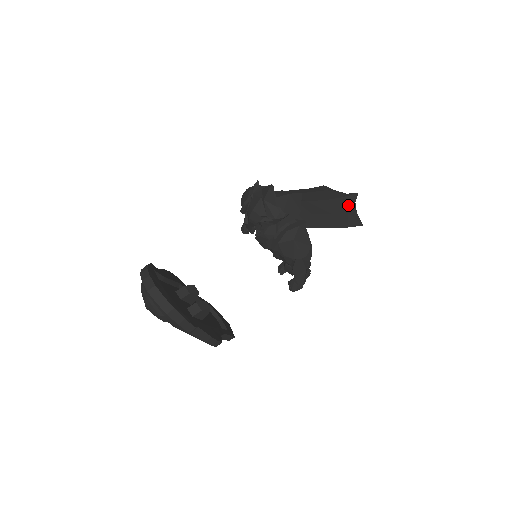
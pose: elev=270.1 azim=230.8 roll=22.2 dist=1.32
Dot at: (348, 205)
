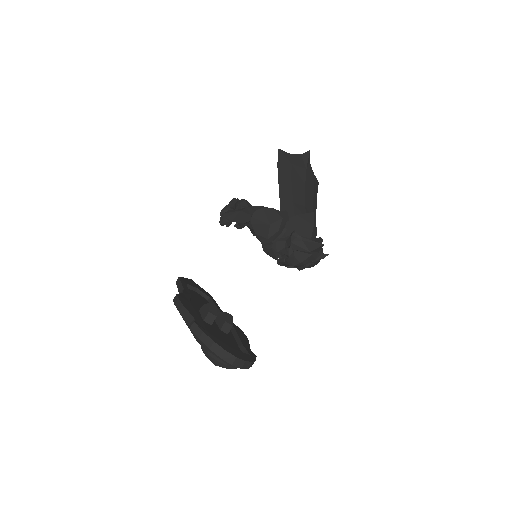
Dot at: (310, 172)
